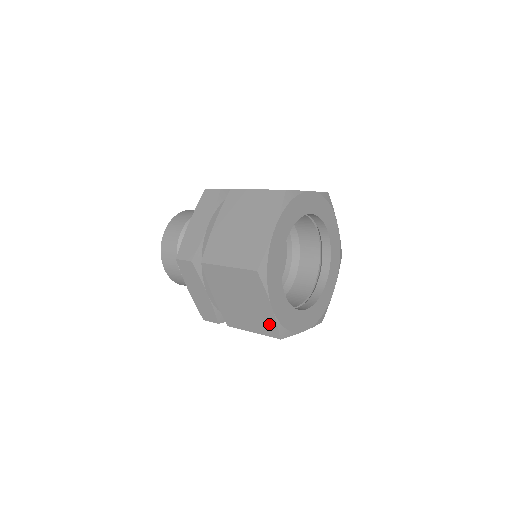
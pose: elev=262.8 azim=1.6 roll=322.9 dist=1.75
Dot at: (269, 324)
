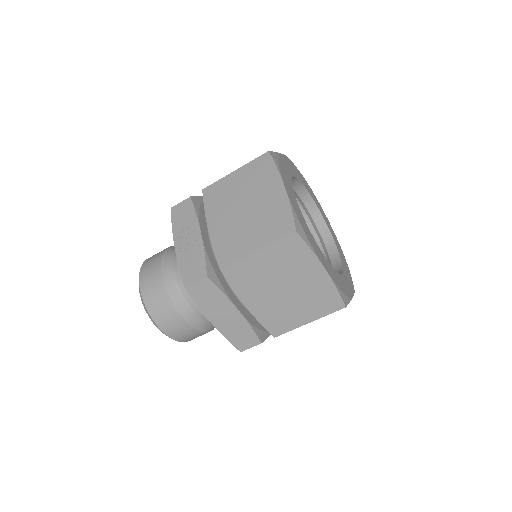
Dot at: occluded
